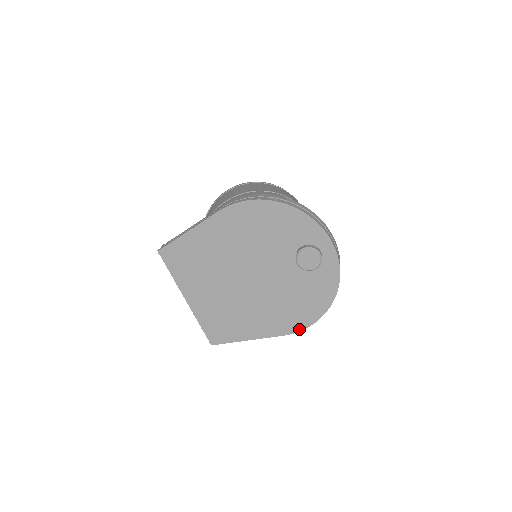
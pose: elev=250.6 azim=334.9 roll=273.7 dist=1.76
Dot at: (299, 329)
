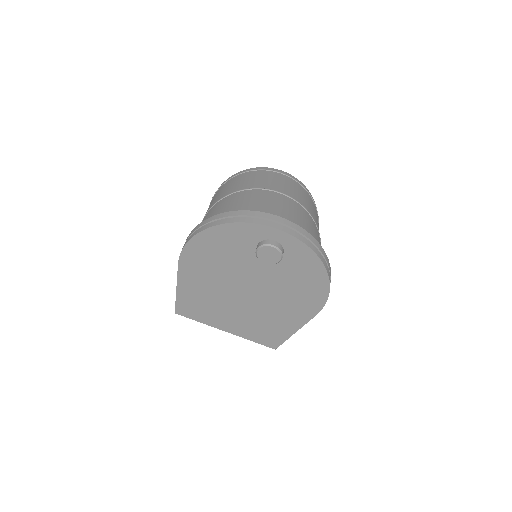
Dot at: (323, 303)
